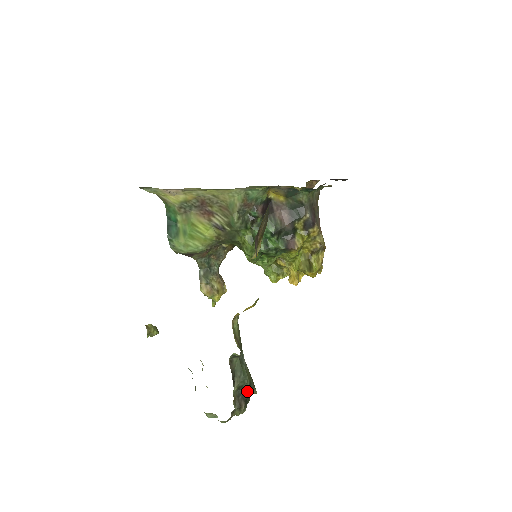
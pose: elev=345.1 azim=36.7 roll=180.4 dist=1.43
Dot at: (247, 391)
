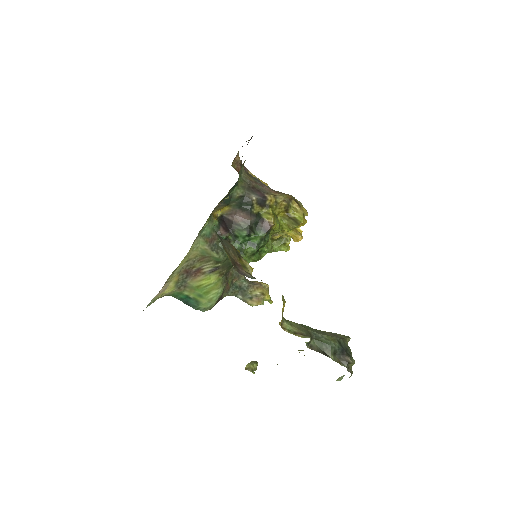
Dot at: (341, 349)
